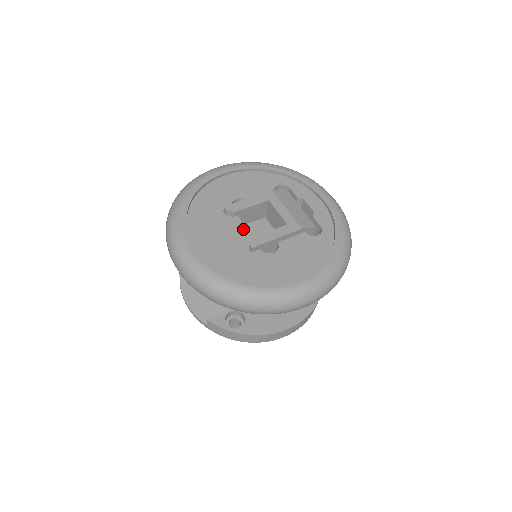
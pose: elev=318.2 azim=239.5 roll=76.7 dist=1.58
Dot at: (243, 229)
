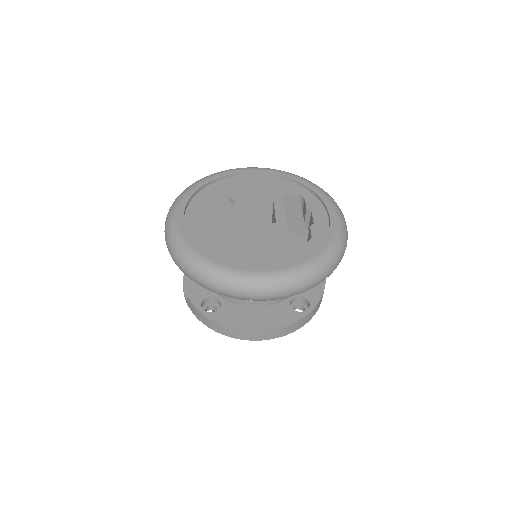
Dot at: (236, 216)
